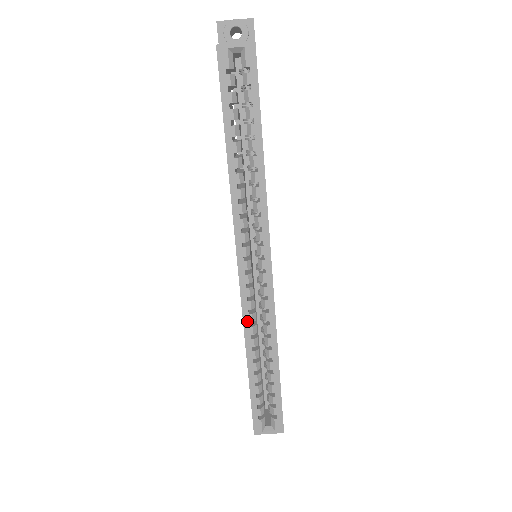
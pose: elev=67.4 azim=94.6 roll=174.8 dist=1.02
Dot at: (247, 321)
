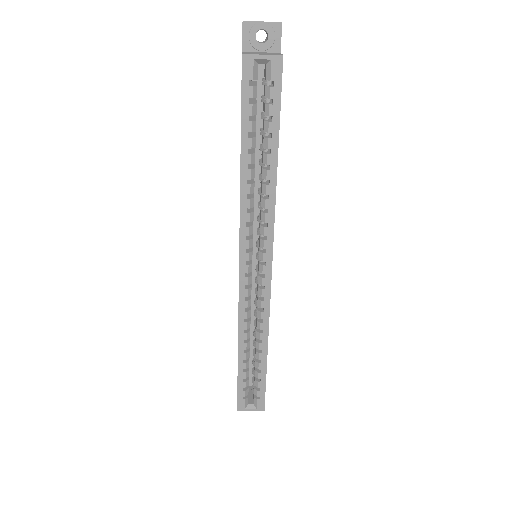
Dot at: (242, 317)
